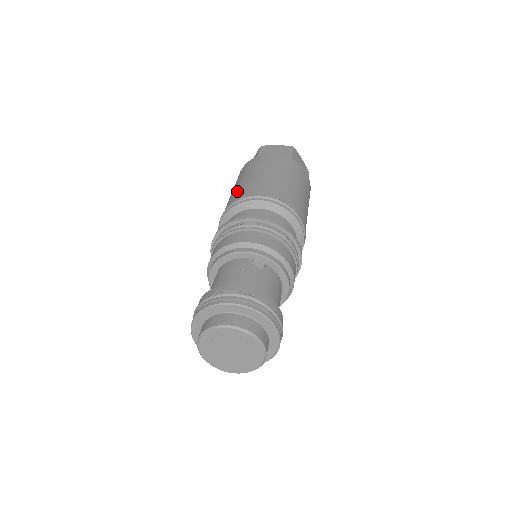
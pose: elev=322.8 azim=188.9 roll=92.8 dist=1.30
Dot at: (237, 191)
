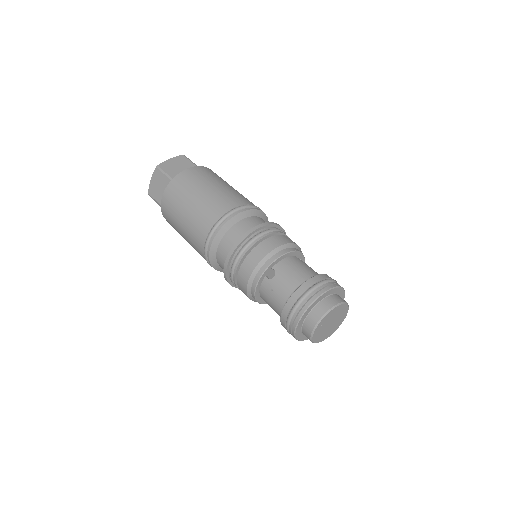
Dot at: (194, 247)
